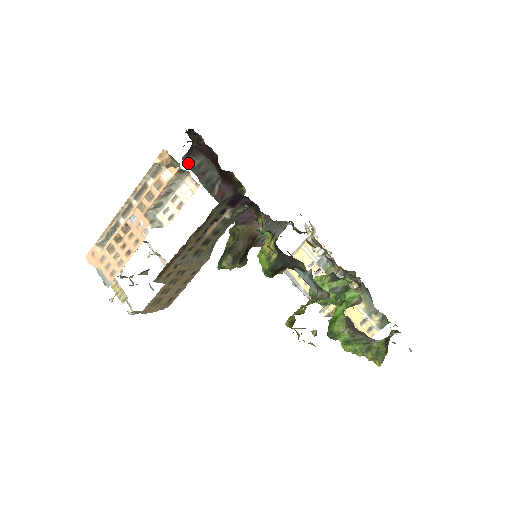
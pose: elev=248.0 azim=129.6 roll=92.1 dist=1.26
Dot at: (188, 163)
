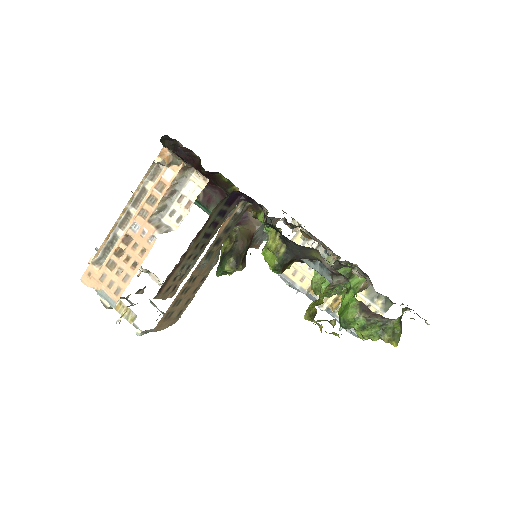
Dot at: occluded
